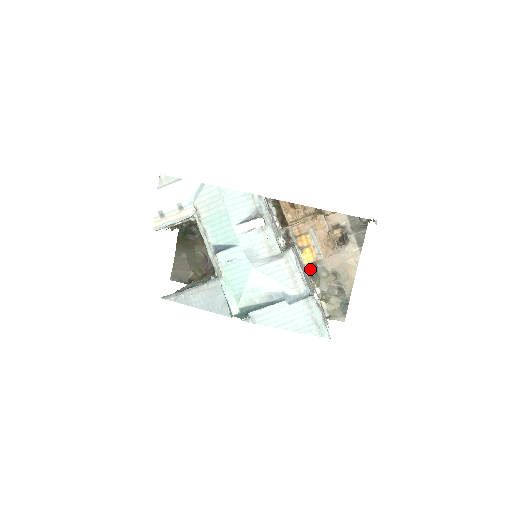
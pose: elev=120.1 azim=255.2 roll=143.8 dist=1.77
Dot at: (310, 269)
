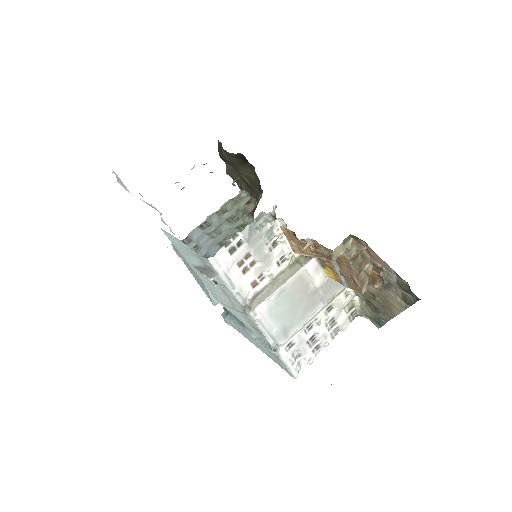
Dot at: occluded
